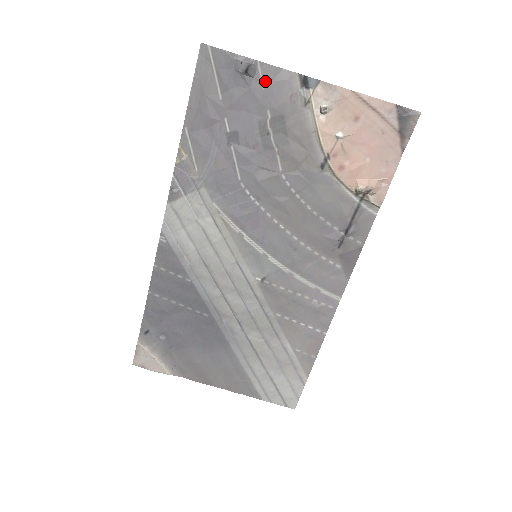
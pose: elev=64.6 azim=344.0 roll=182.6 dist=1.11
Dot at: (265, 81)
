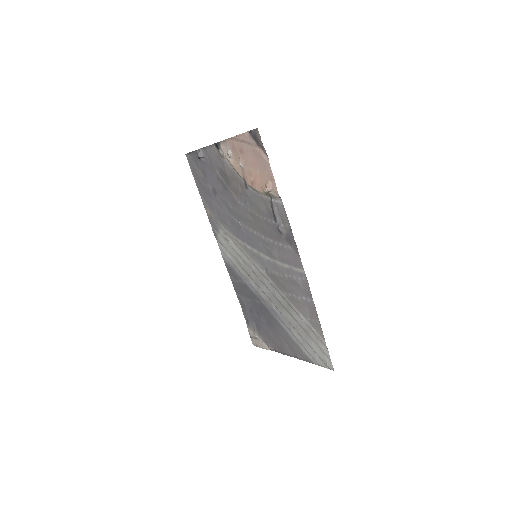
Dot at: (207, 156)
